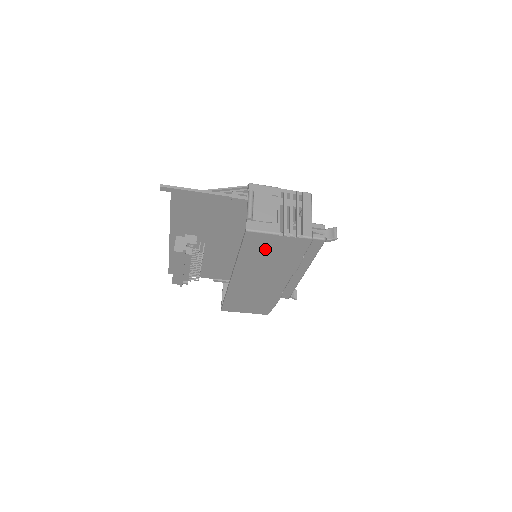
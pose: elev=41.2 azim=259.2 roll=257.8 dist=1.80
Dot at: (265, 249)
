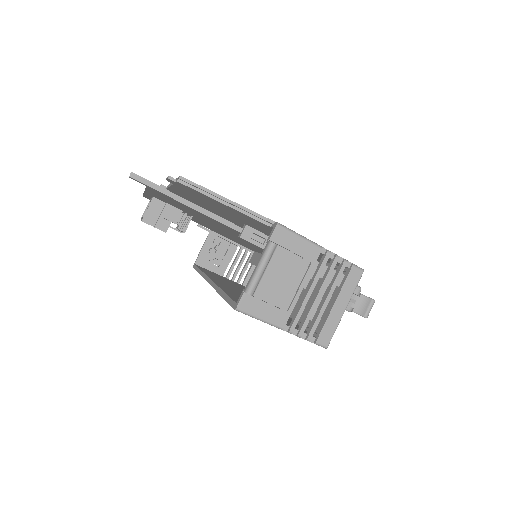
Dot at: occluded
